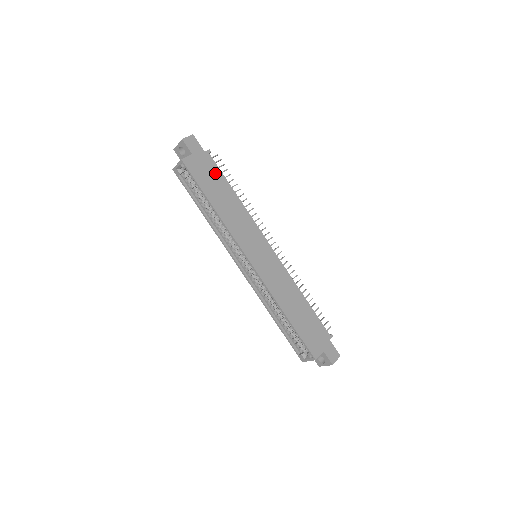
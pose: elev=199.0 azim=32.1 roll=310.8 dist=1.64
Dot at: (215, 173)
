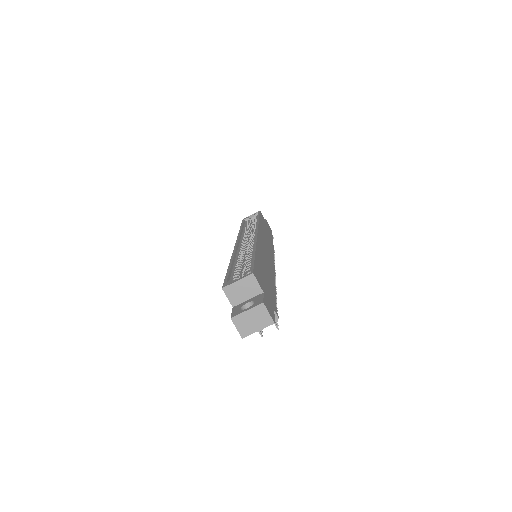
Dot at: (270, 235)
